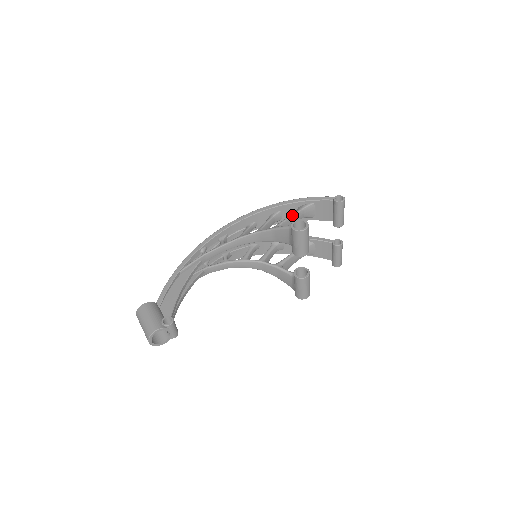
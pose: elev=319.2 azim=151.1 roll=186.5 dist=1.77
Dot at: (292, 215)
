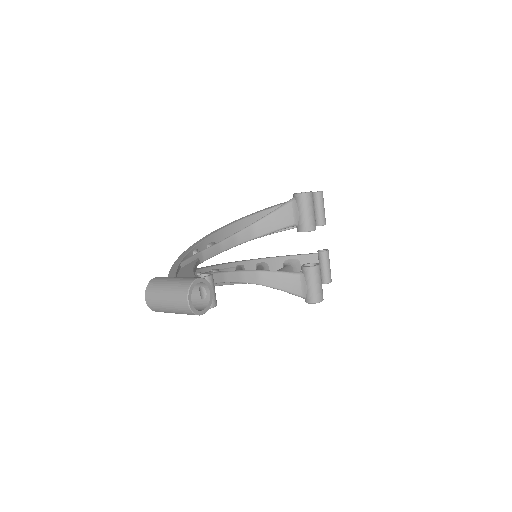
Dot at: occluded
